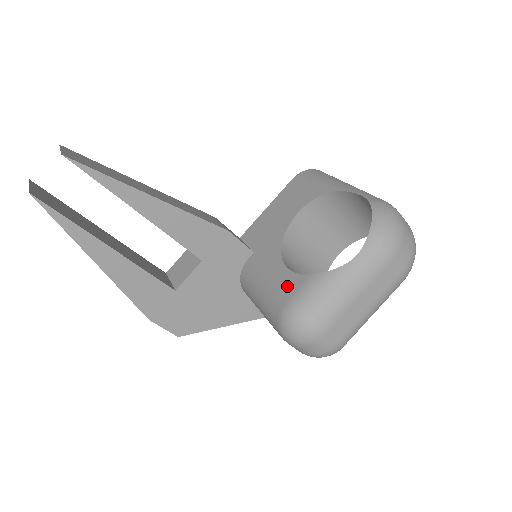
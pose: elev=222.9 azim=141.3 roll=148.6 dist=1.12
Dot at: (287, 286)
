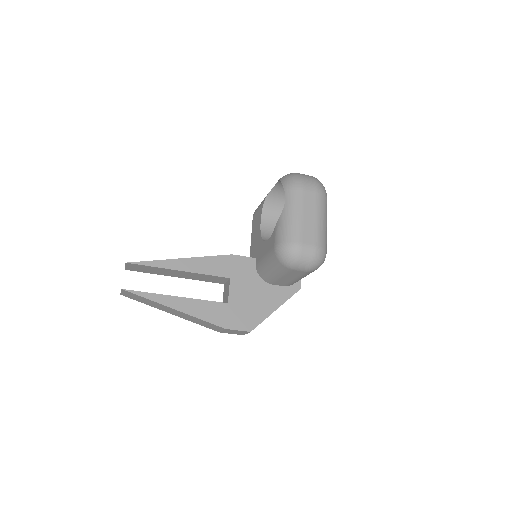
Dot at: (271, 244)
